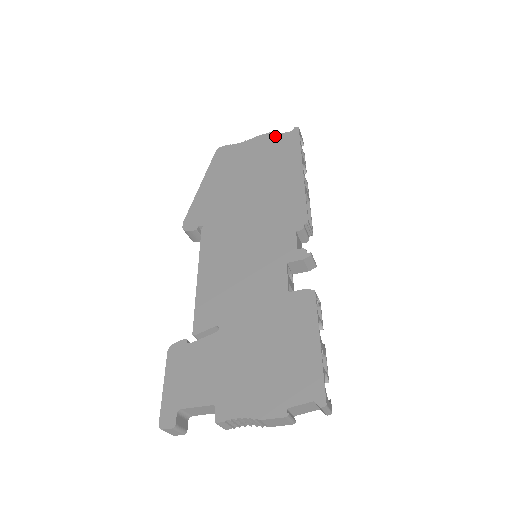
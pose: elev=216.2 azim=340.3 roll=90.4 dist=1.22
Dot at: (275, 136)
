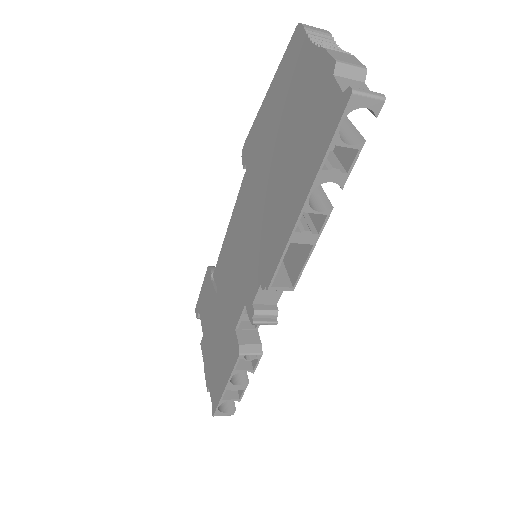
Dot at: (329, 79)
